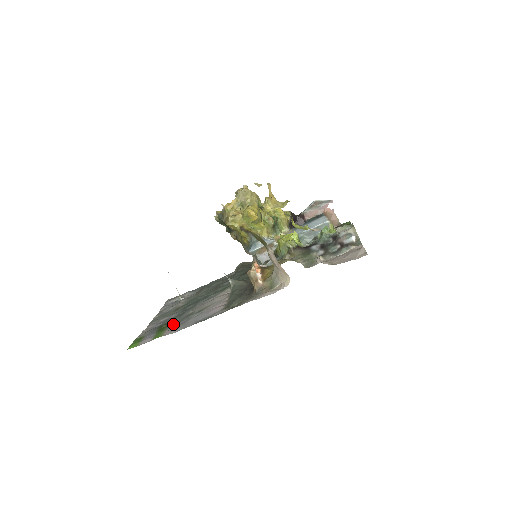
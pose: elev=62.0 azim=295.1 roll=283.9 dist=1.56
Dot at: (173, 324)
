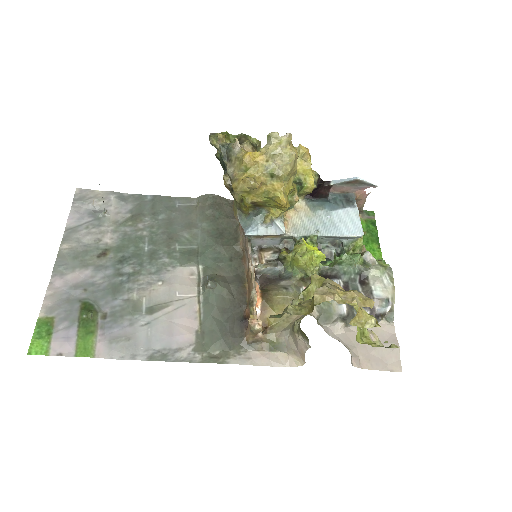
Dot at: (106, 319)
